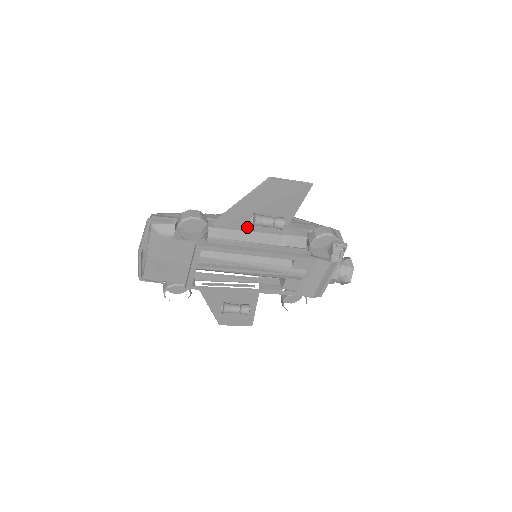
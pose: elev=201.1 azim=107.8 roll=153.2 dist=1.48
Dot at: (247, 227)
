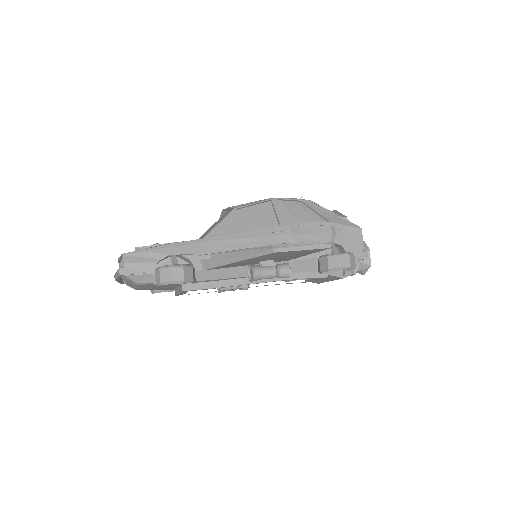
Dot at: (244, 265)
